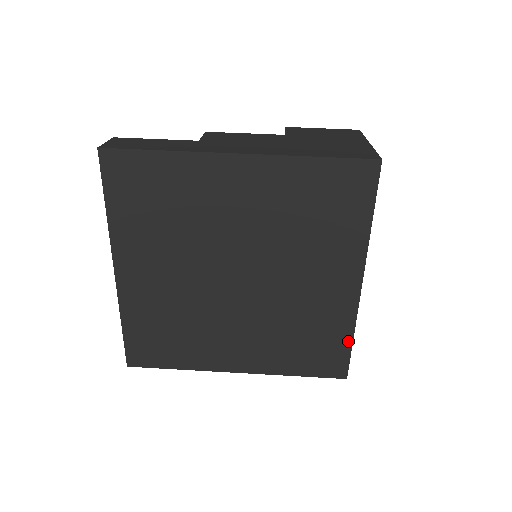
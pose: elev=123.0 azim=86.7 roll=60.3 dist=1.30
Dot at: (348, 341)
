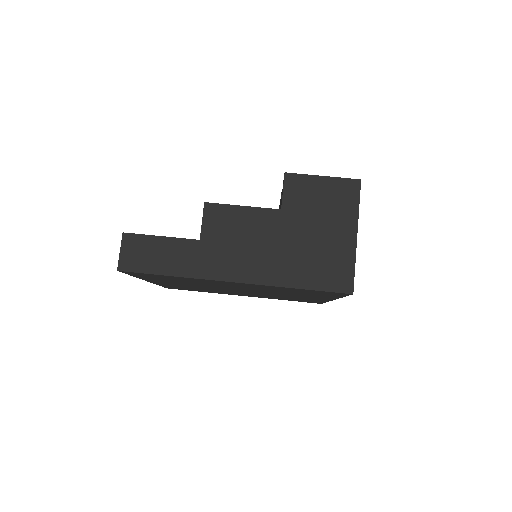
Dot at: occluded
